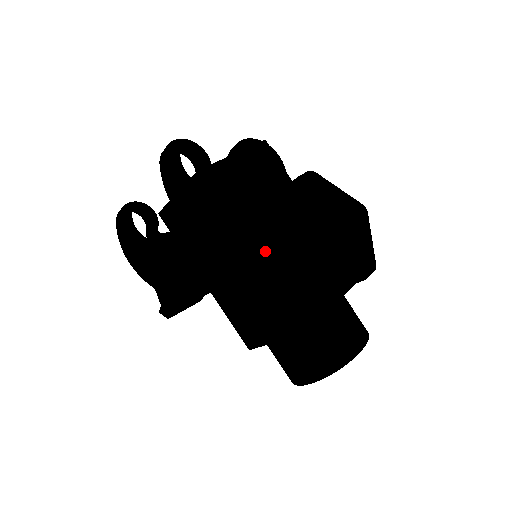
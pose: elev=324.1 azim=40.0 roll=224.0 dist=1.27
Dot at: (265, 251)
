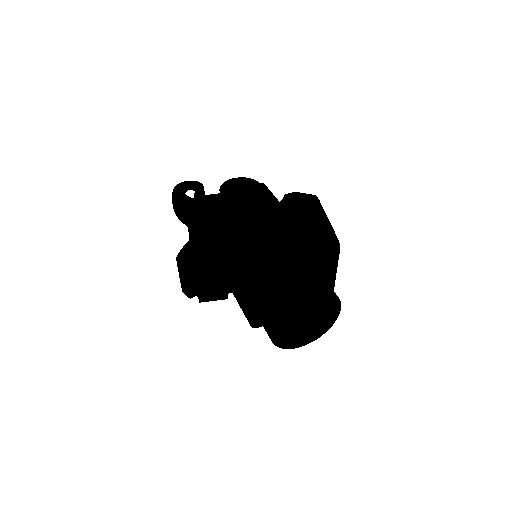
Dot at: (235, 233)
